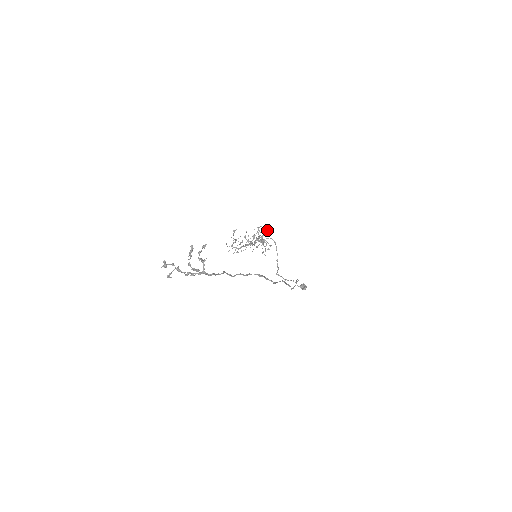
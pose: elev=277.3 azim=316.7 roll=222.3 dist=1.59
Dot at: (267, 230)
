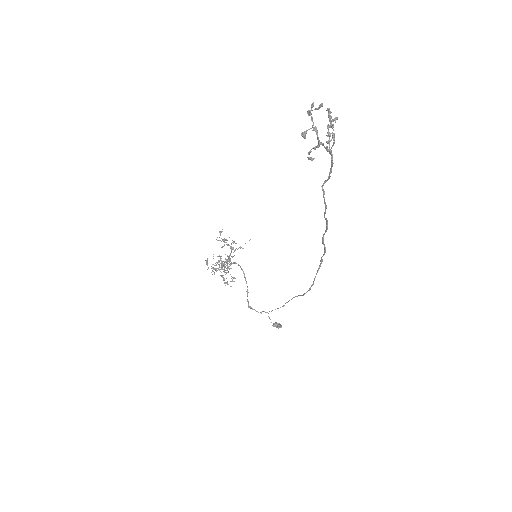
Dot at: occluded
